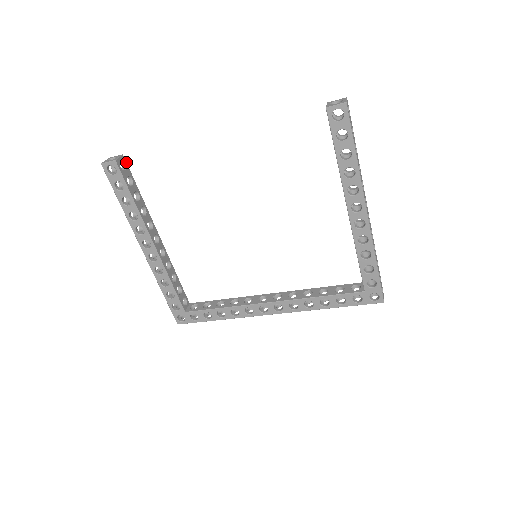
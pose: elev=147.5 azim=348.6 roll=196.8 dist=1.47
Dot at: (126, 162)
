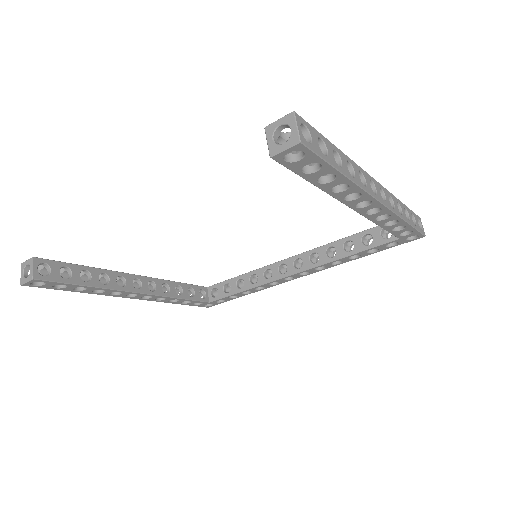
Dot at: (43, 259)
